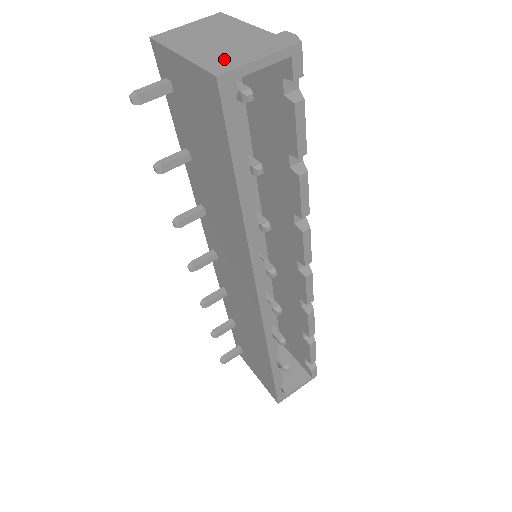
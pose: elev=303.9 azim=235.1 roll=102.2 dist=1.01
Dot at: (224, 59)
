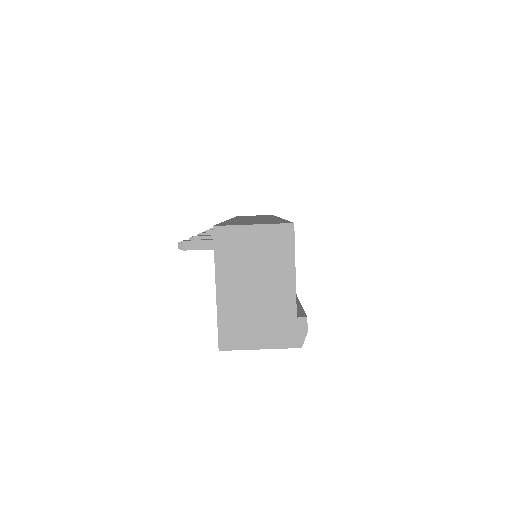
Dot at: (239, 328)
